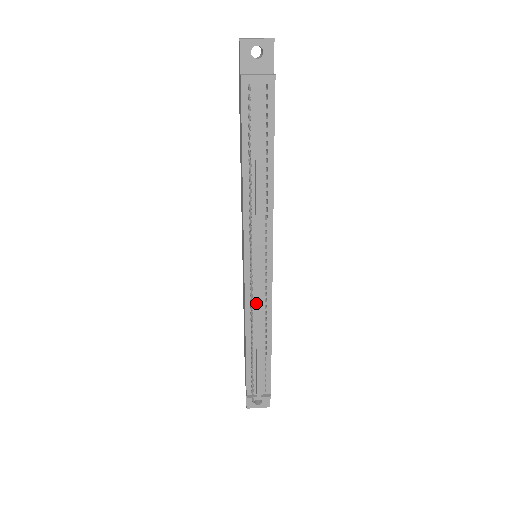
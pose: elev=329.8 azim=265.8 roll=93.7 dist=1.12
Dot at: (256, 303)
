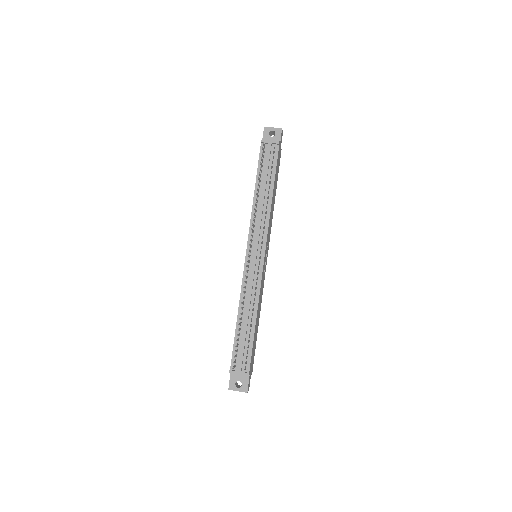
Dot at: (249, 283)
